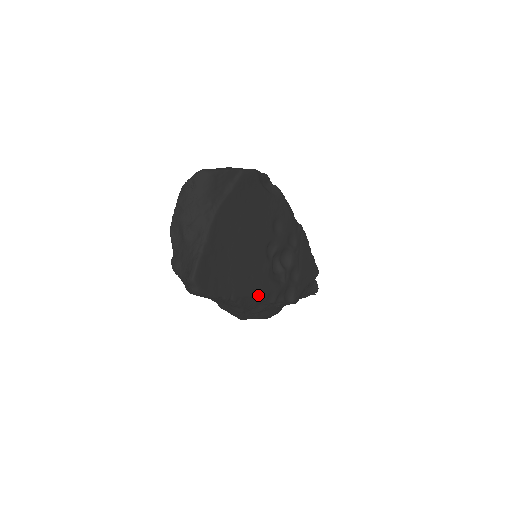
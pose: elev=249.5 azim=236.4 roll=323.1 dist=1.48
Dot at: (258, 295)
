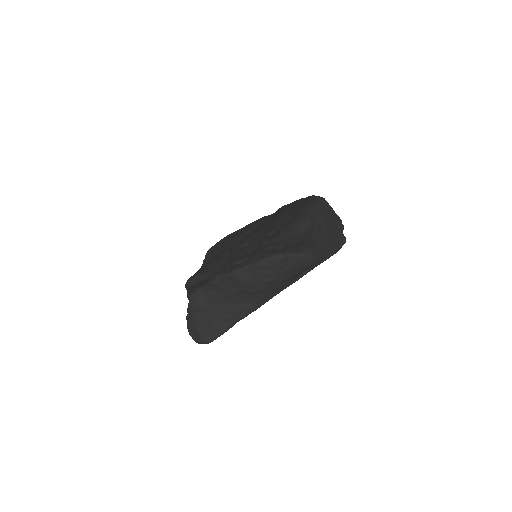
Dot at: occluded
